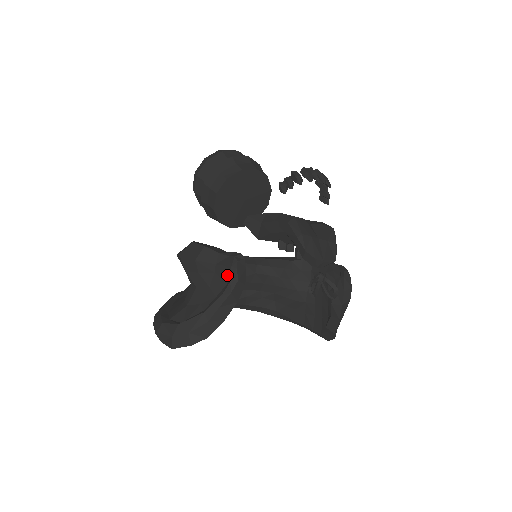
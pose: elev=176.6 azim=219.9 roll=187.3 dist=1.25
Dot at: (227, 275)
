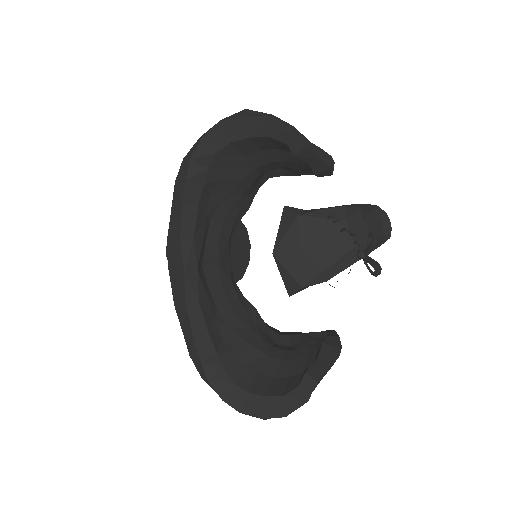
Dot at: occluded
